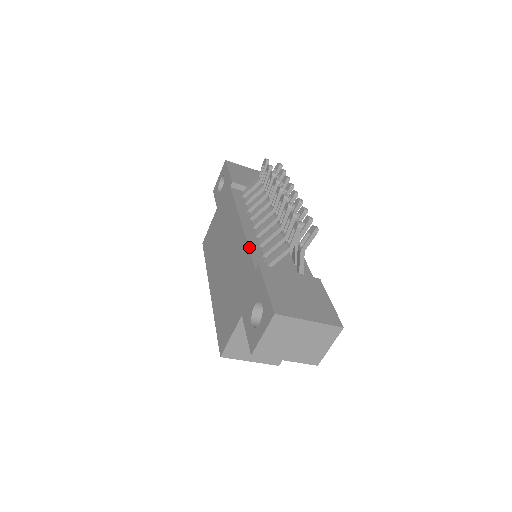
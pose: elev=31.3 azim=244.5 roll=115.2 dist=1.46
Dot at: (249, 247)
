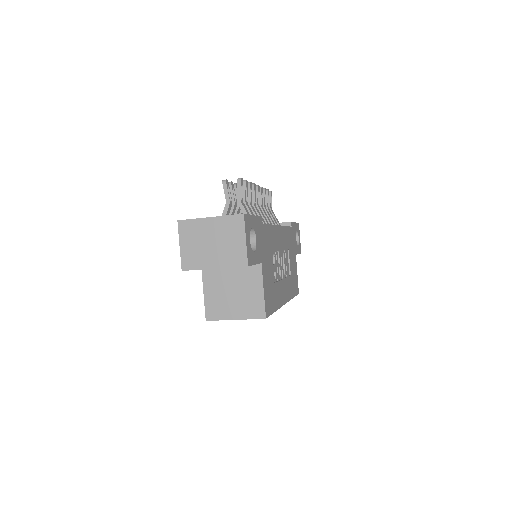
Dot at: occluded
